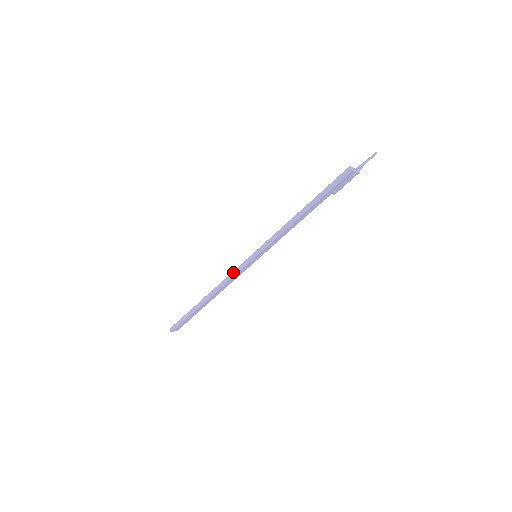
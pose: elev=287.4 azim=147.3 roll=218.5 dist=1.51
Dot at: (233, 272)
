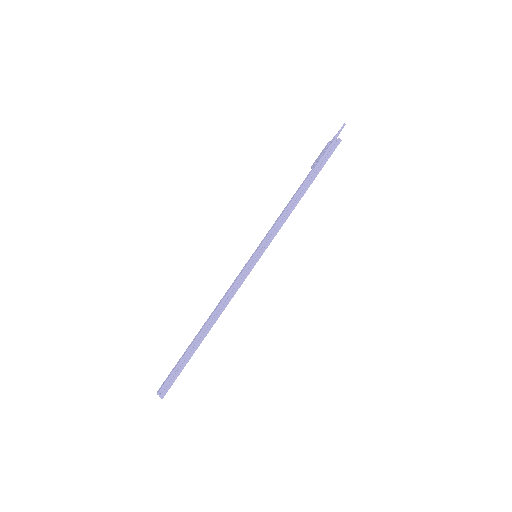
Dot at: (235, 284)
